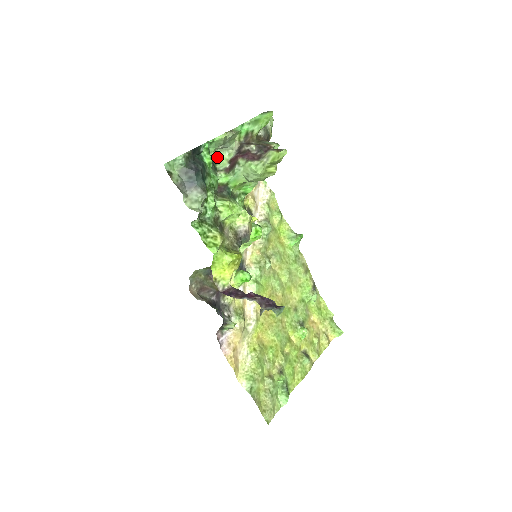
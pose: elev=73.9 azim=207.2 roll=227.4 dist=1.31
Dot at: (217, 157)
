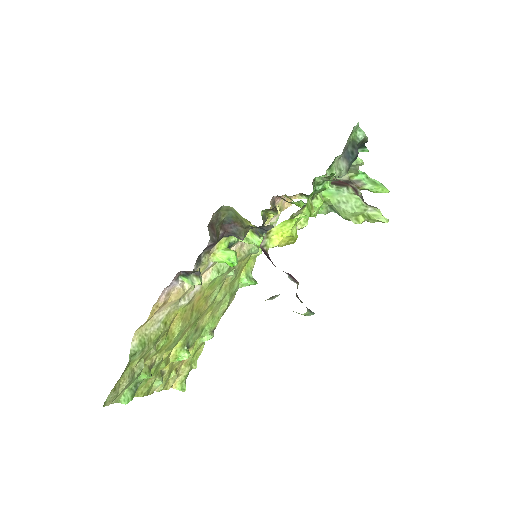
Dot at: (332, 166)
